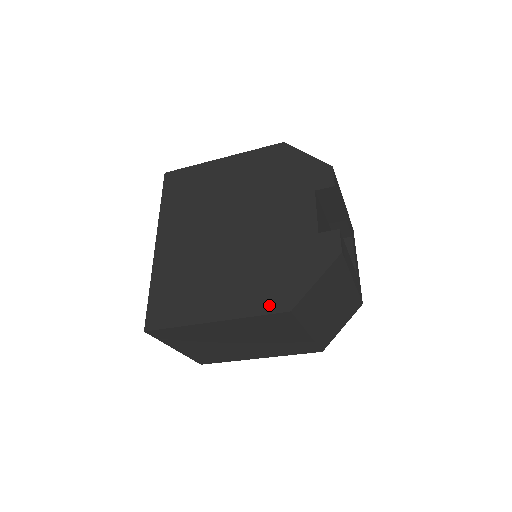
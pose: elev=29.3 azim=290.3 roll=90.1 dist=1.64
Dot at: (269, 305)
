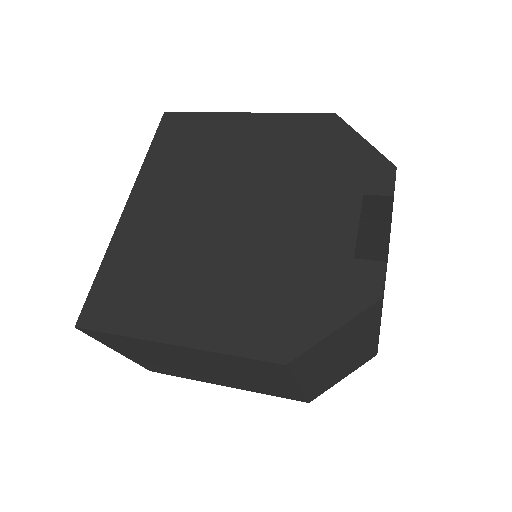
Dot at: (257, 345)
